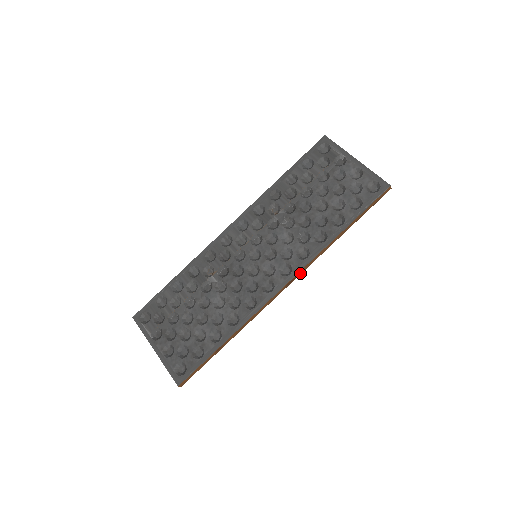
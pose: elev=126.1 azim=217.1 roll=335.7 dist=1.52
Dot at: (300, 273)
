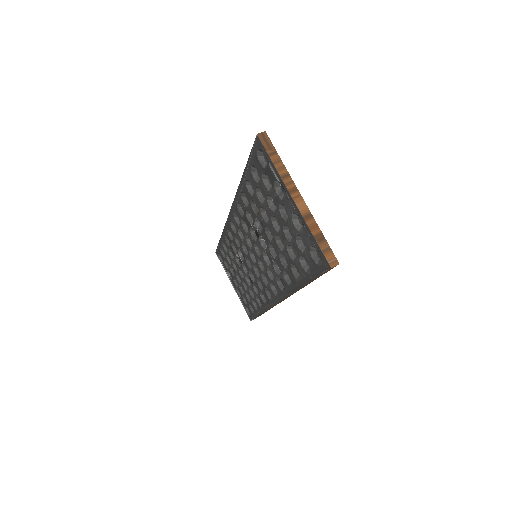
Dot at: (286, 298)
